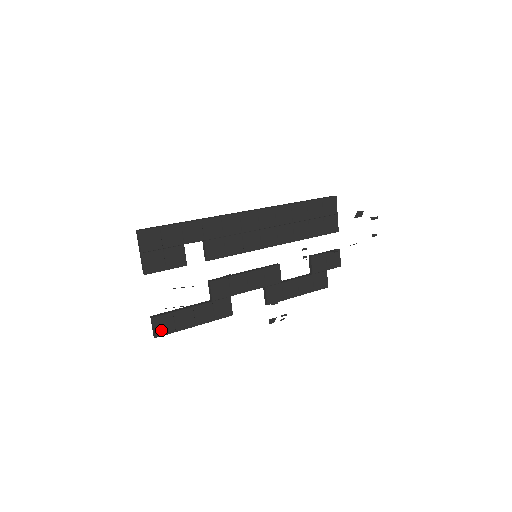
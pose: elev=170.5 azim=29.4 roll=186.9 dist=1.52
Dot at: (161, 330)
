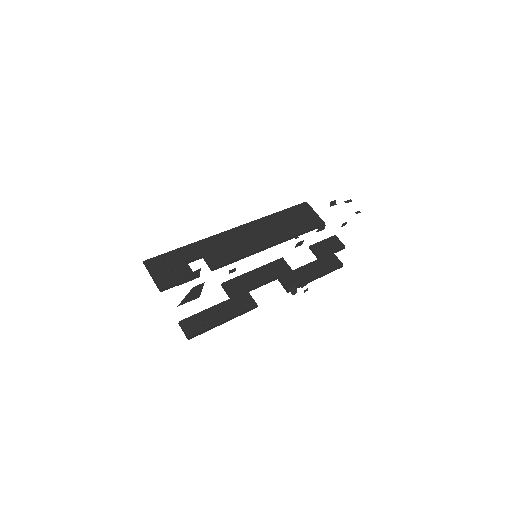
Dot at: (191, 330)
